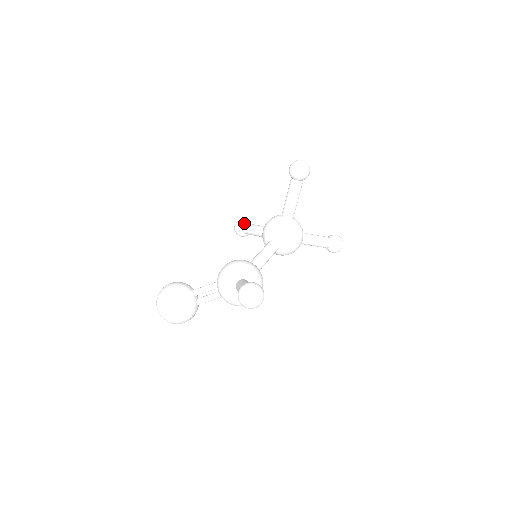
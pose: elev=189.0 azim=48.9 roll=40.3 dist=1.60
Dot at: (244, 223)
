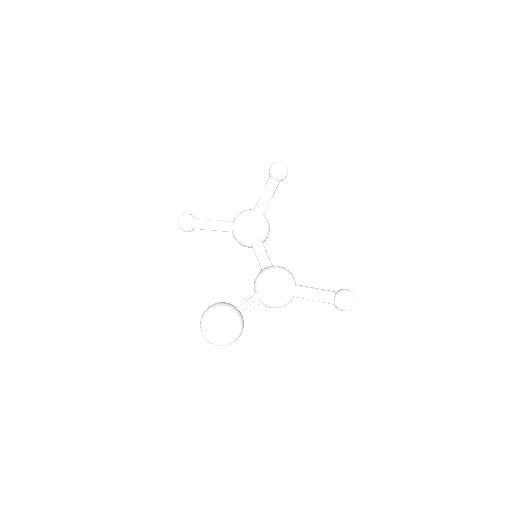
Dot at: (194, 219)
